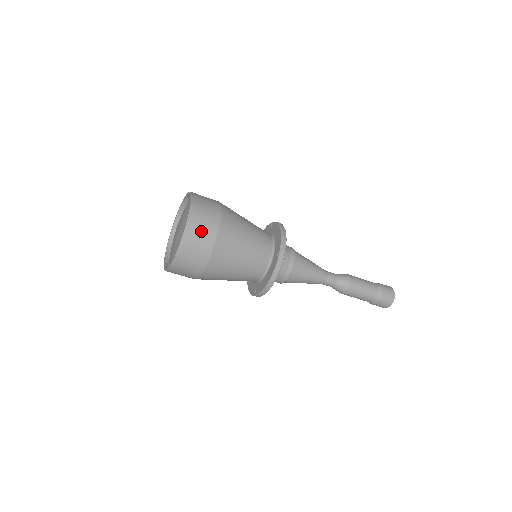
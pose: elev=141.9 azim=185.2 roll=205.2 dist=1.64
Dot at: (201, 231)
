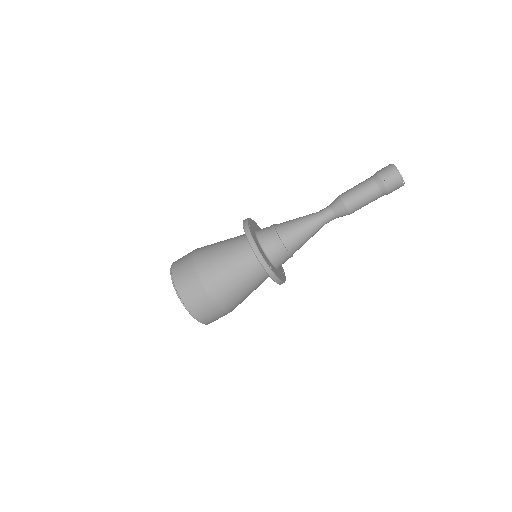
Dot at: (181, 262)
